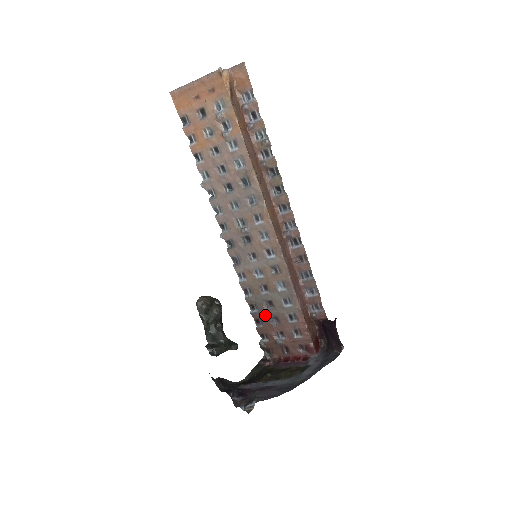
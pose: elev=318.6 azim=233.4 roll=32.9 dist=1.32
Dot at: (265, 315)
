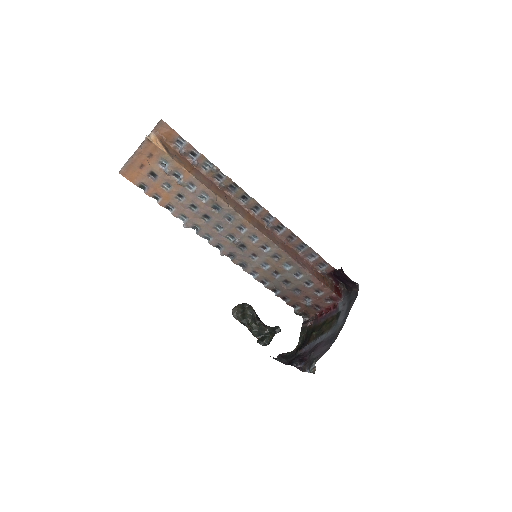
Dot at: (287, 291)
